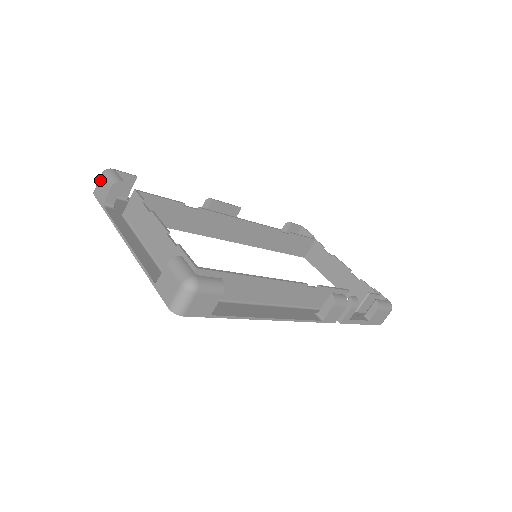
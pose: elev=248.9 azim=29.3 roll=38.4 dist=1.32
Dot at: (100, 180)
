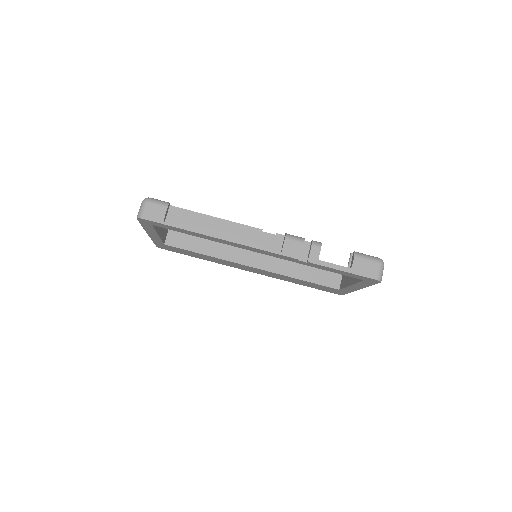
Dot at: occluded
